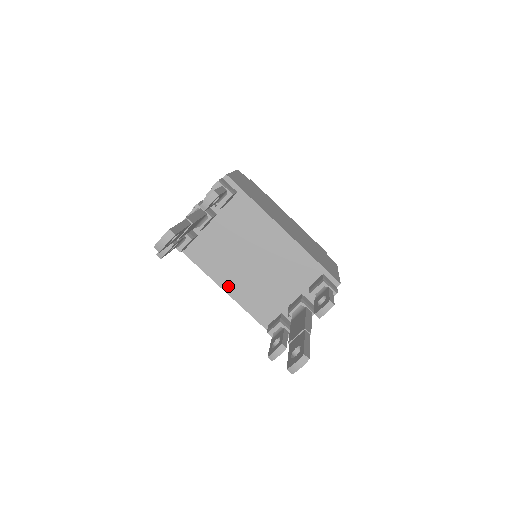
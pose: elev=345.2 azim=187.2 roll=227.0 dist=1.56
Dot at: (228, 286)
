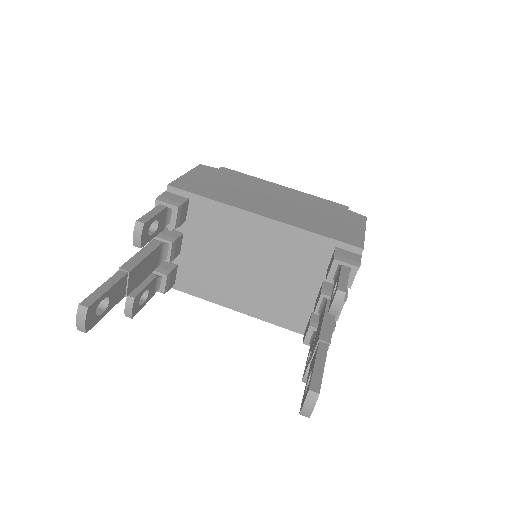
Dot at: (239, 305)
